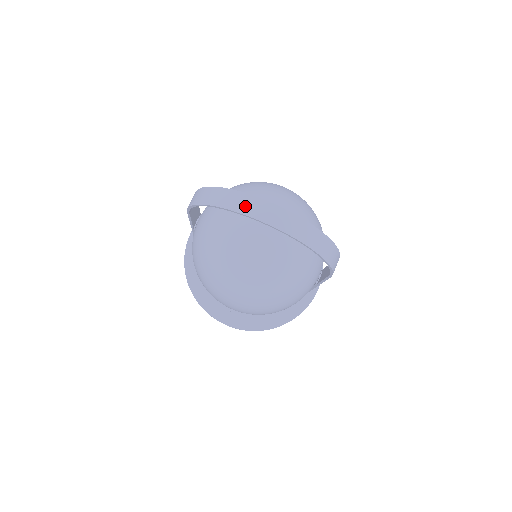
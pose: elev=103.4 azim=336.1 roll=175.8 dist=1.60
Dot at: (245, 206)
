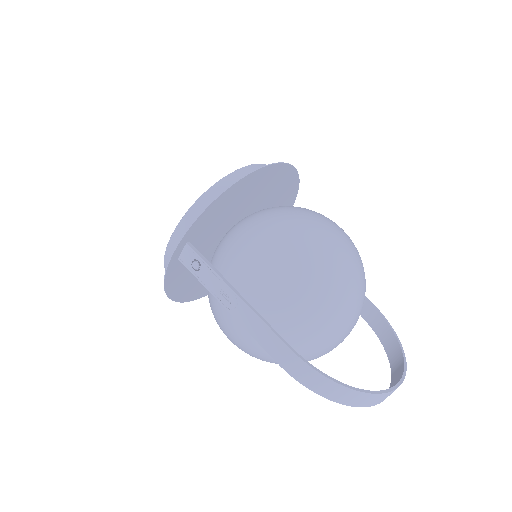
Dot at: occluded
